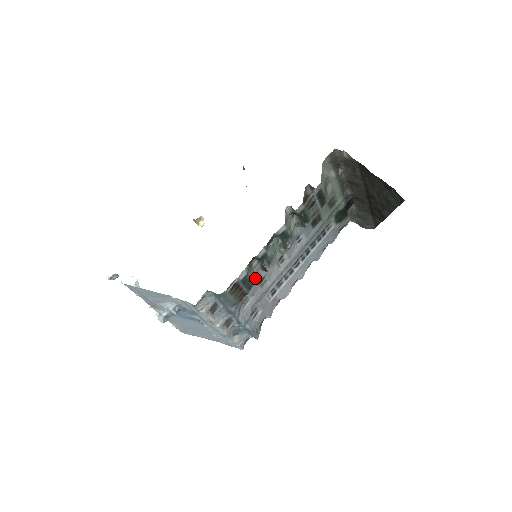
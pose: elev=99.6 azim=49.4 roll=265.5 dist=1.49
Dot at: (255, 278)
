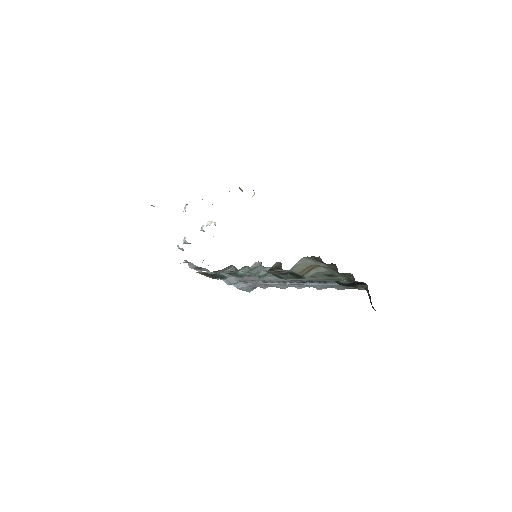
Dot at: occluded
